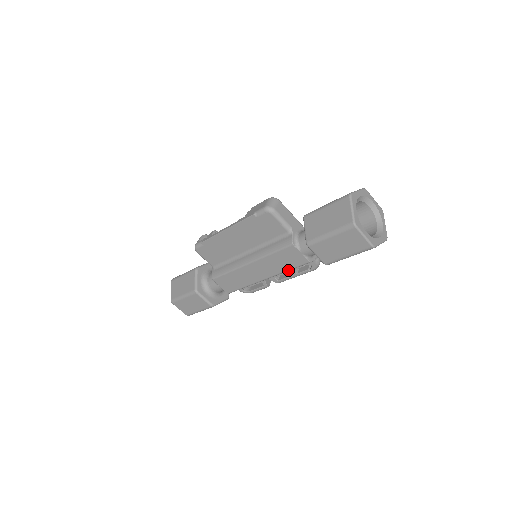
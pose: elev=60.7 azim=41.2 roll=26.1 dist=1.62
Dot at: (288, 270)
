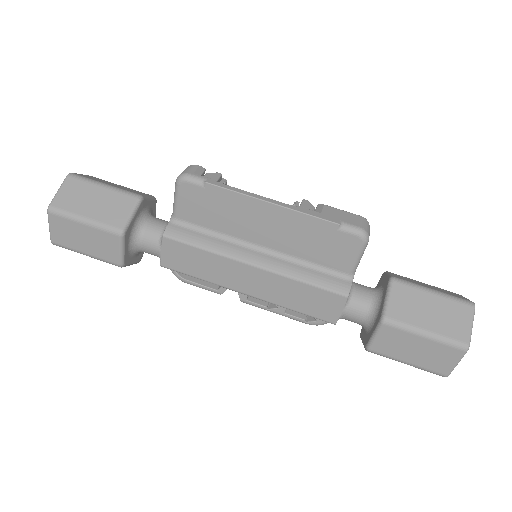
Dot at: (294, 310)
